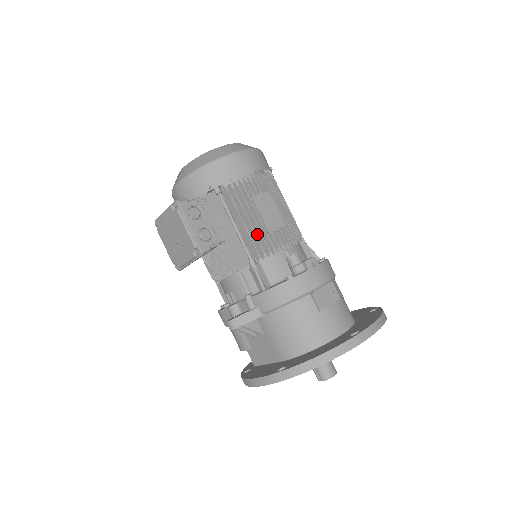
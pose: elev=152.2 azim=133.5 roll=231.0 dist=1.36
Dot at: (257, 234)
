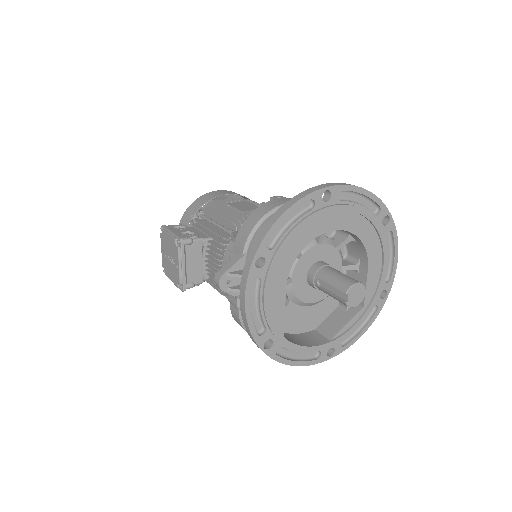
Dot at: occluded
